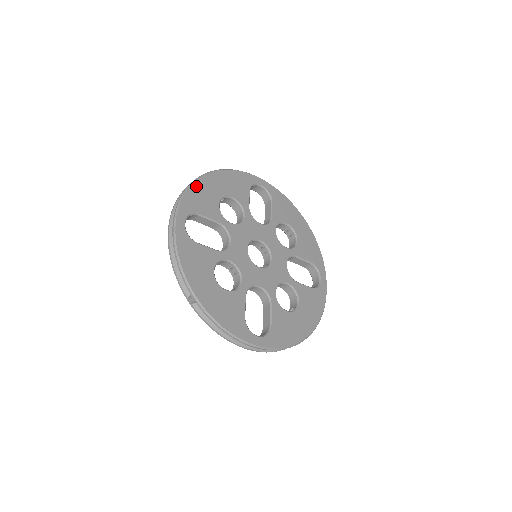
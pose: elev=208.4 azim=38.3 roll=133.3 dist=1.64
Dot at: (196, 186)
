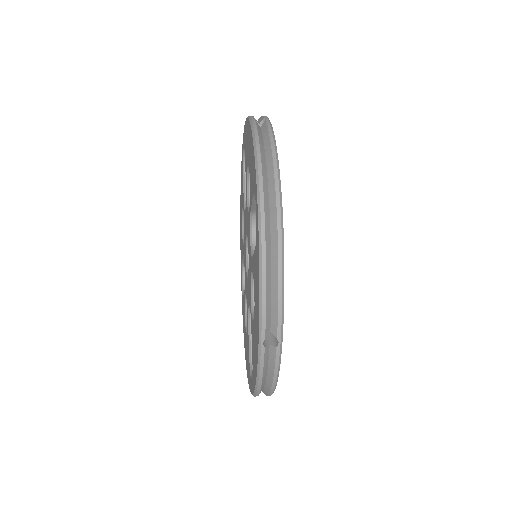
Dot at: occluded
